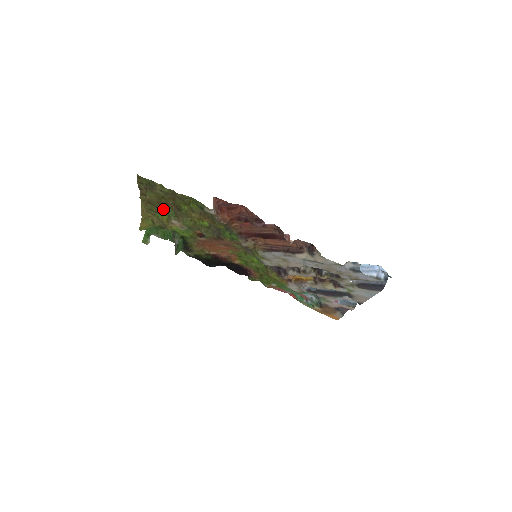
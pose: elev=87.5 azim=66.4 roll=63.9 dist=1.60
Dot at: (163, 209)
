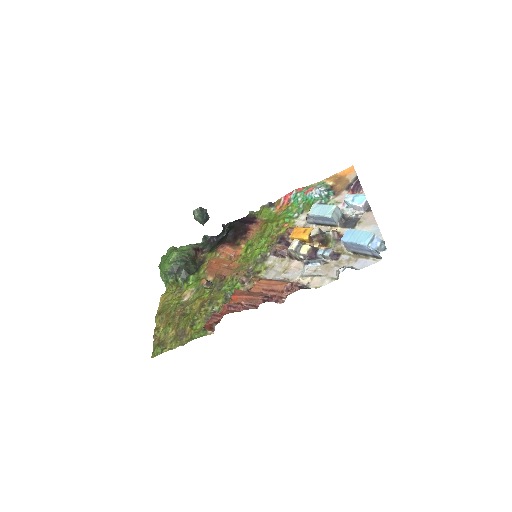
Dot at: (172, 309)
